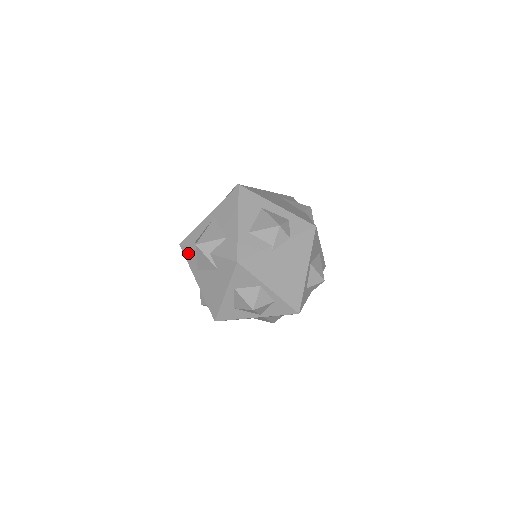
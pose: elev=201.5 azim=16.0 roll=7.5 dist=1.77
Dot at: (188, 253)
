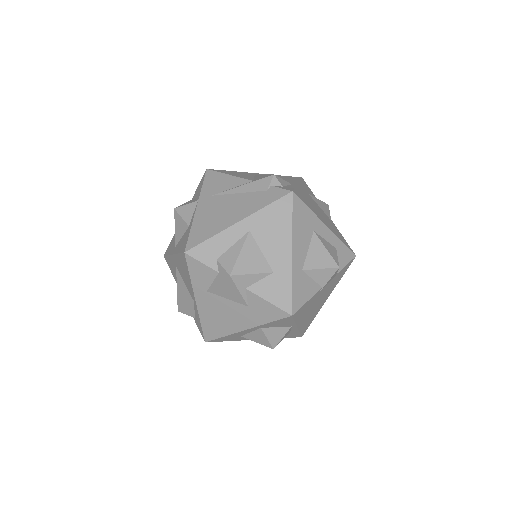
Dot at: (198, 269)
